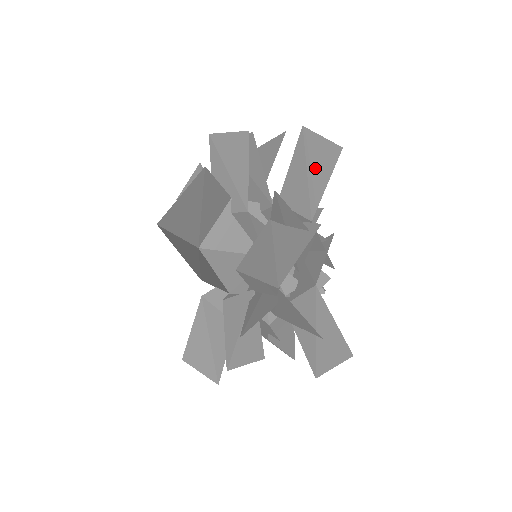
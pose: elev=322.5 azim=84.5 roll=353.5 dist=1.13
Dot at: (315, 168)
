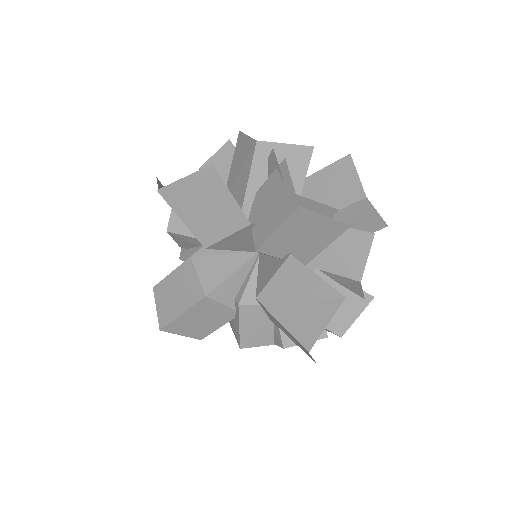
Dot at: (357, 227)
